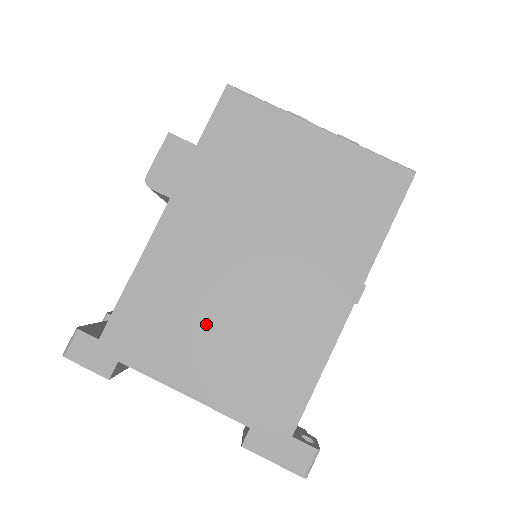
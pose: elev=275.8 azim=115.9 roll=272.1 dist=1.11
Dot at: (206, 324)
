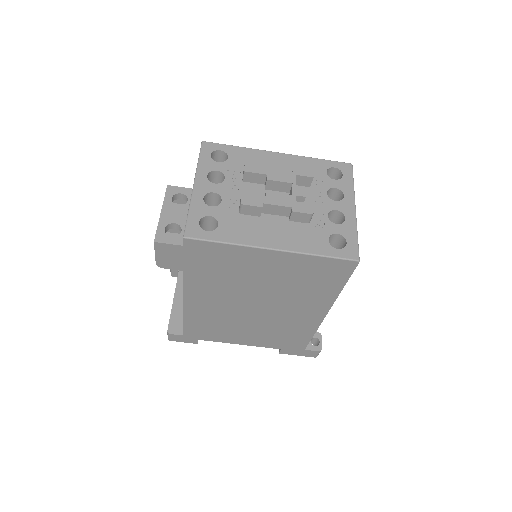
Dot at: (238, 327)
